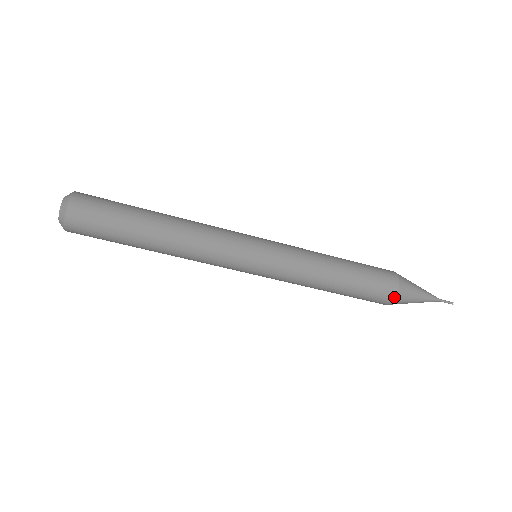
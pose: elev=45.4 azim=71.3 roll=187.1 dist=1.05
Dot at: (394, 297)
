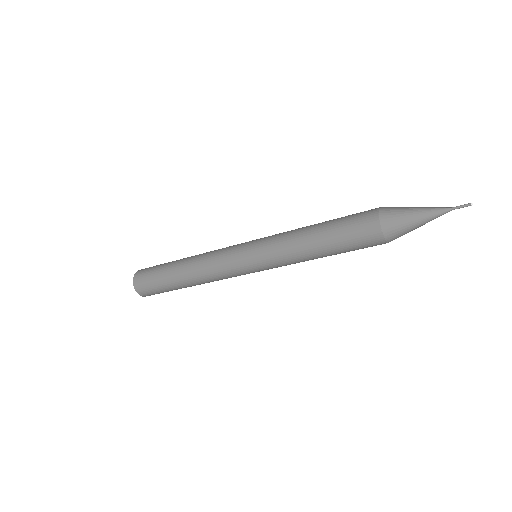
Dot at: (382, 236)
